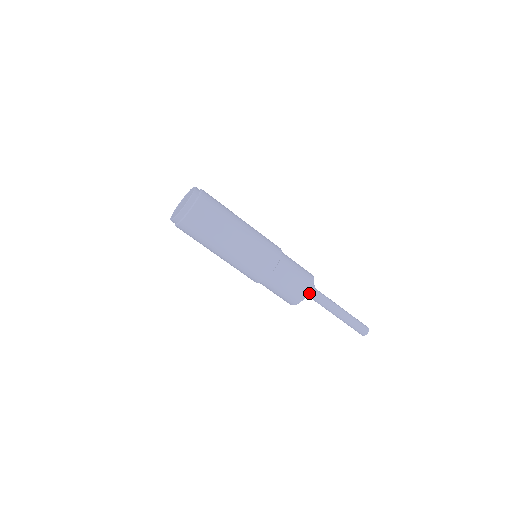
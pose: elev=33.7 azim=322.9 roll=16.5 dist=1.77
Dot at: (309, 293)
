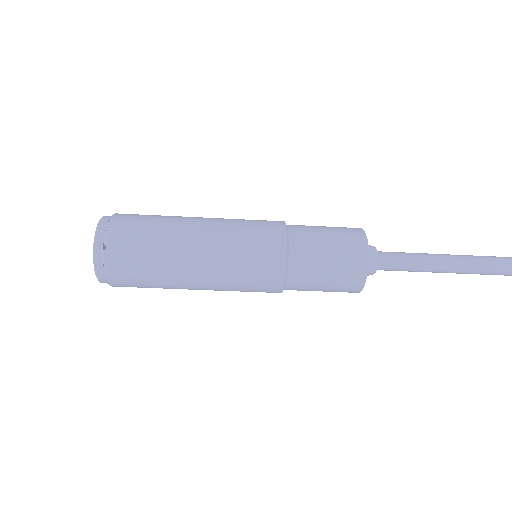
Dot at: (370, 273)
